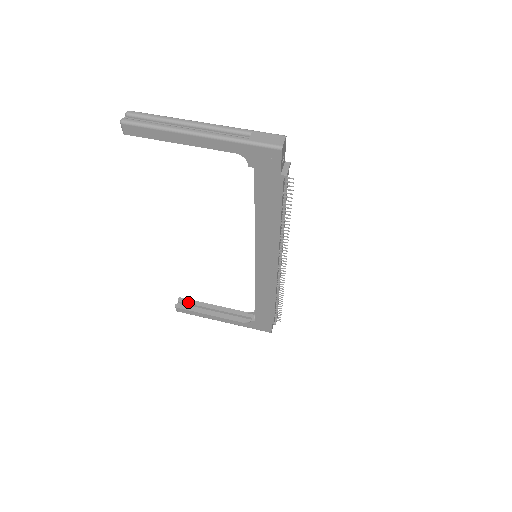
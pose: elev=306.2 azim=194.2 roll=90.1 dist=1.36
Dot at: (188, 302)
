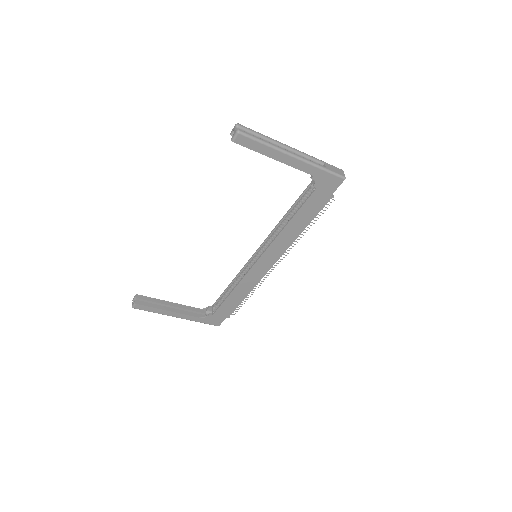
Dot at: (146, 299)
